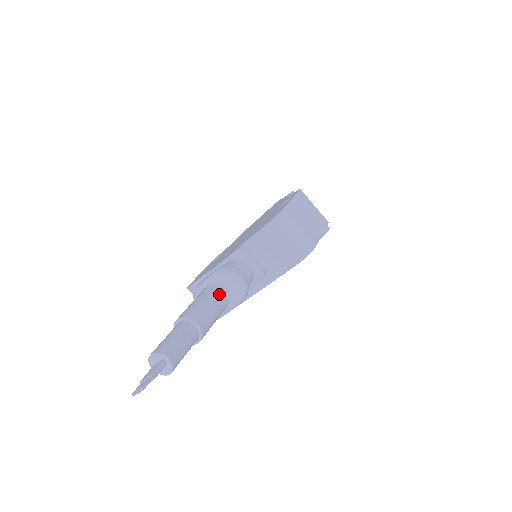
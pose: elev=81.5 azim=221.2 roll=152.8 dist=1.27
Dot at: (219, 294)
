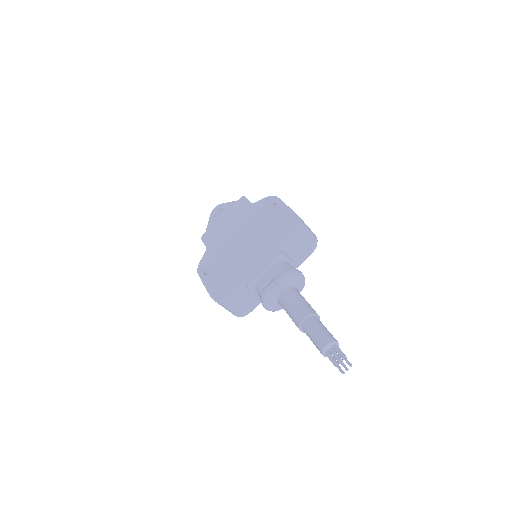
Dot at: (298, 291)
